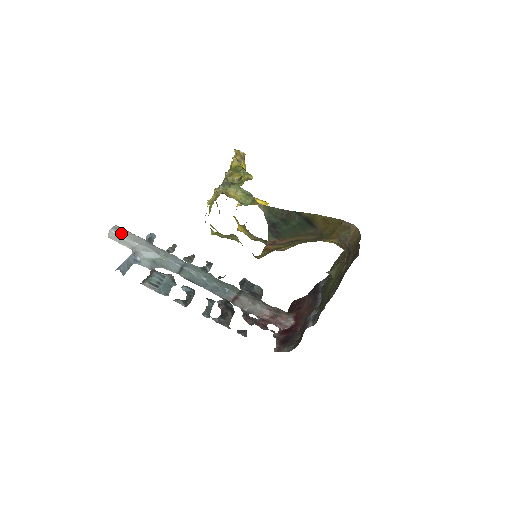
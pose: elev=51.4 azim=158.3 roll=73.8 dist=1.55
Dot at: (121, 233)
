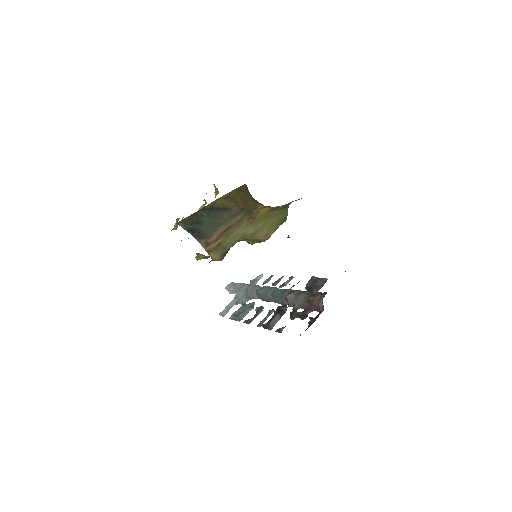
Dot at: (231, 286)
